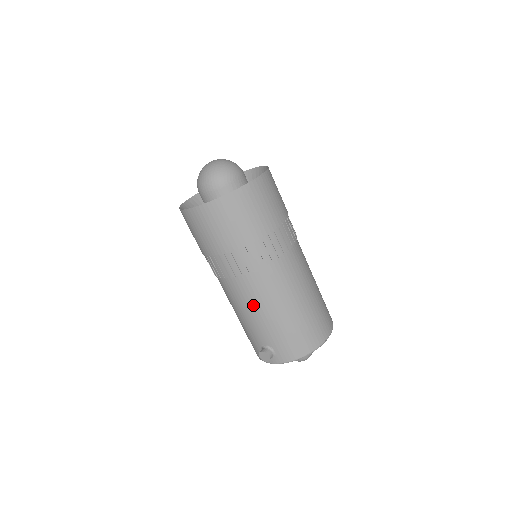
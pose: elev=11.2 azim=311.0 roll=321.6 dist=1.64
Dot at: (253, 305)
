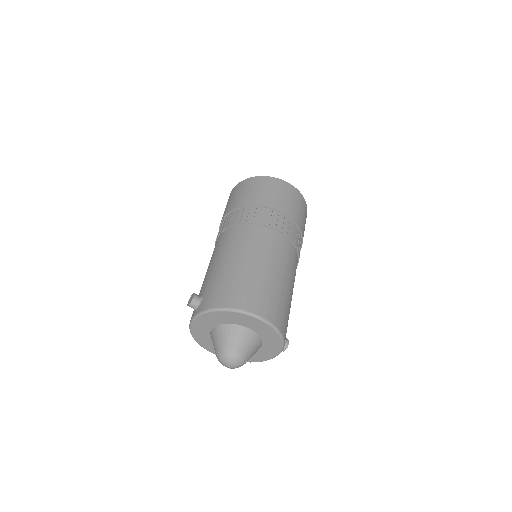
Dot at: (218, 254)
